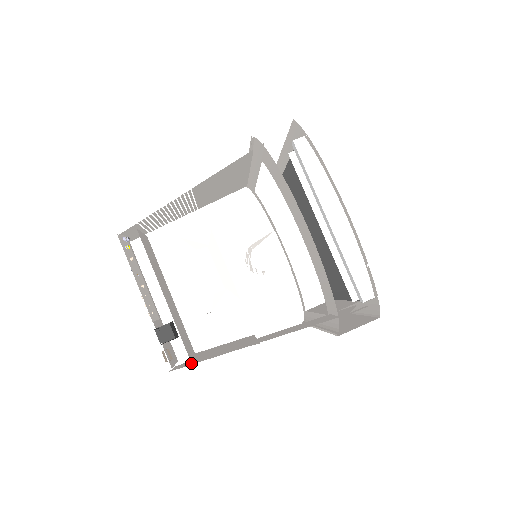
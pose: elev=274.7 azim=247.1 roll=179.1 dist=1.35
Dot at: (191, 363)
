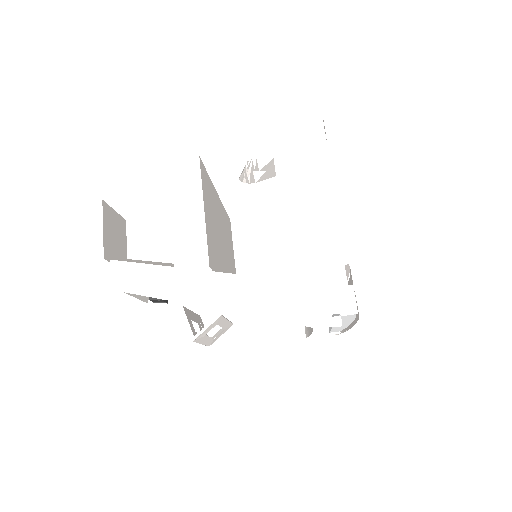
Dot at: (180, 310)
